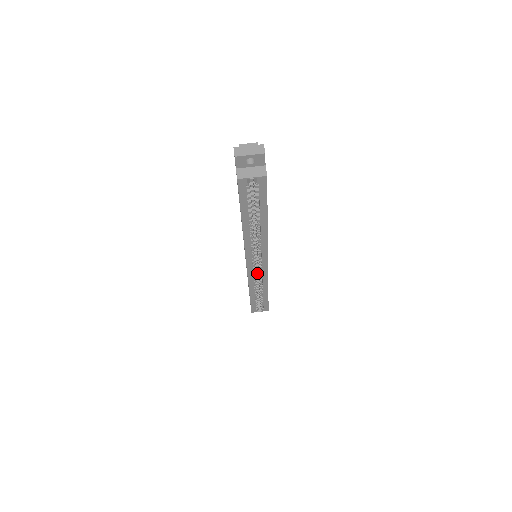
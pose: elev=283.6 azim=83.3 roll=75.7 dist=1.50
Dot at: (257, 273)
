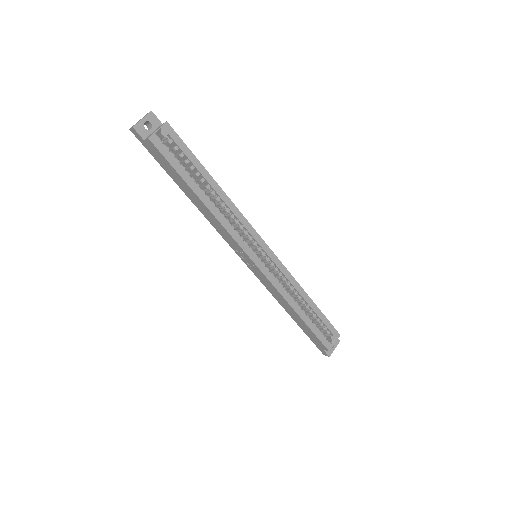
Dot at: occluded
